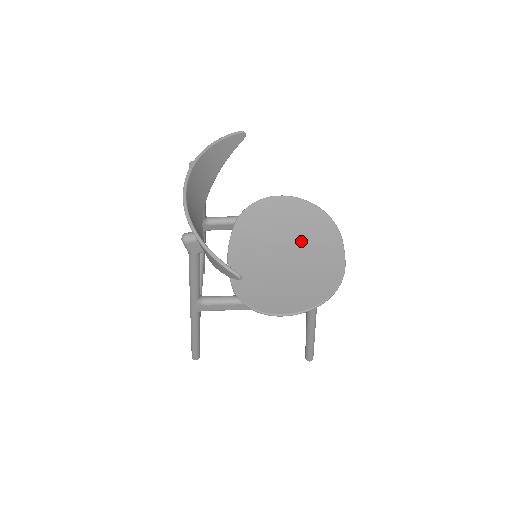
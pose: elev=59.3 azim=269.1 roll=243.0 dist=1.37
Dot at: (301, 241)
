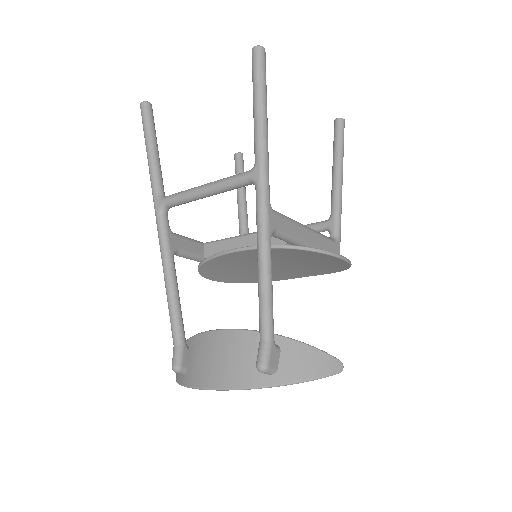
Dot at: (297, 268)
